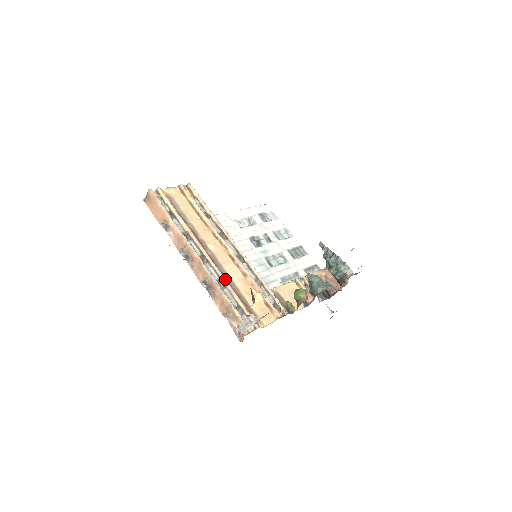
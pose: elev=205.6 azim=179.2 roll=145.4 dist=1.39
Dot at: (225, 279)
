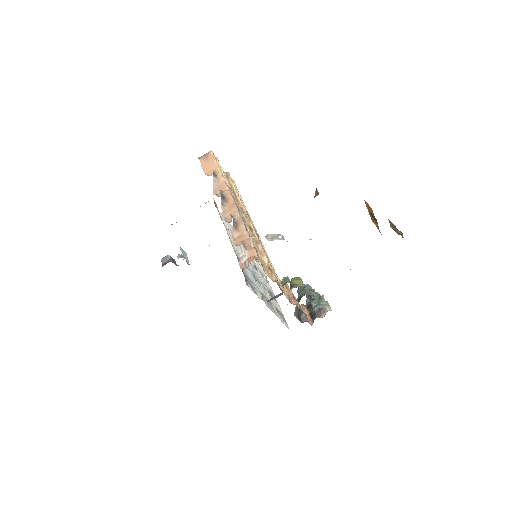
Dot at: occluded
